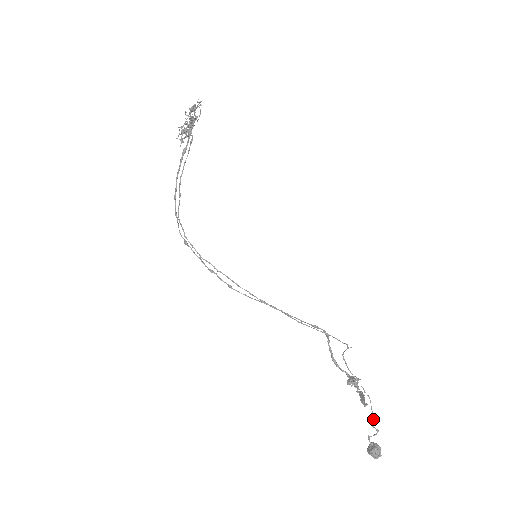
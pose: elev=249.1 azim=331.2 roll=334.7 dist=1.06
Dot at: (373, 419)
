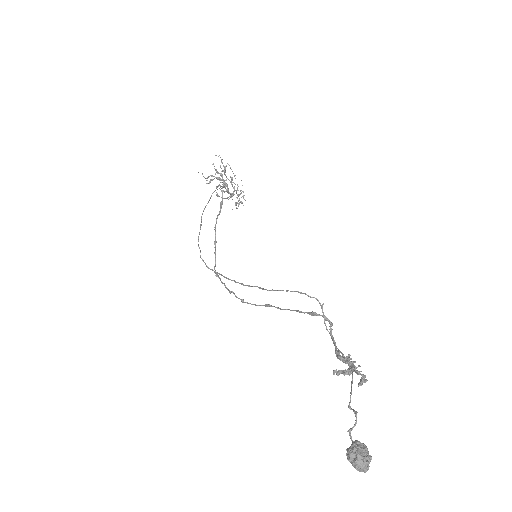
Dot at: (350, 395)
